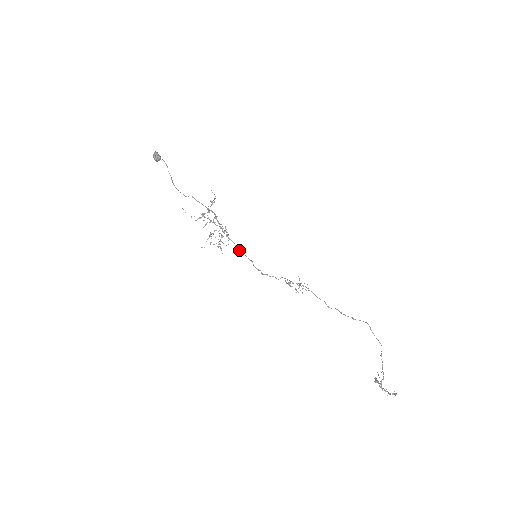
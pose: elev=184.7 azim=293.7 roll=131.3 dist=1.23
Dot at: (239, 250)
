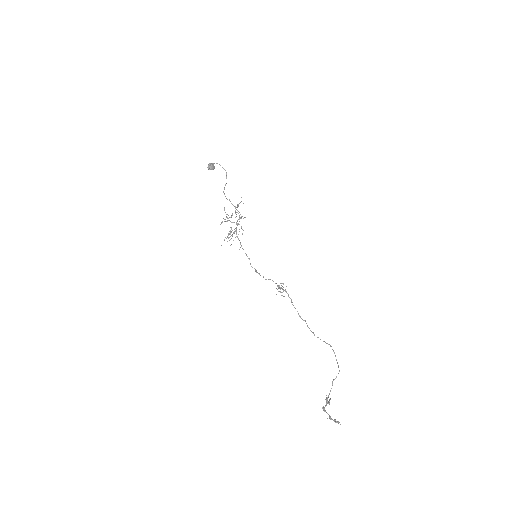
Dot at: (242, 248)
